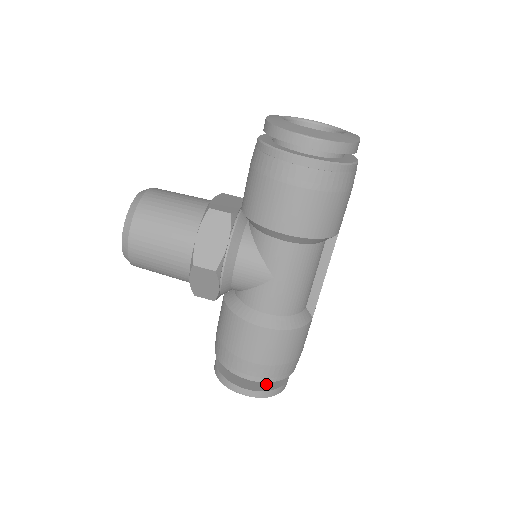
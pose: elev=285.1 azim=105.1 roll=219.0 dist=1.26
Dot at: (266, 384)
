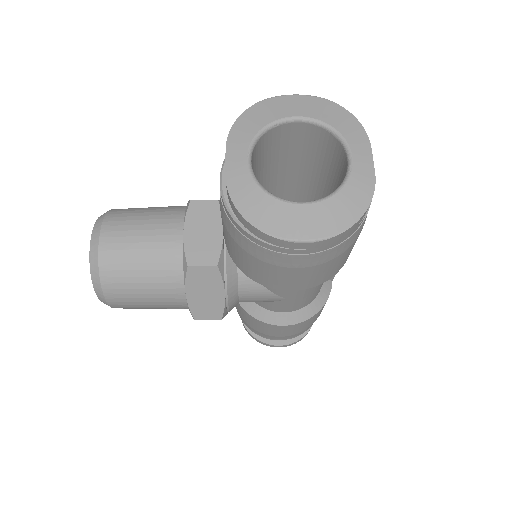
Dot at: occluded
